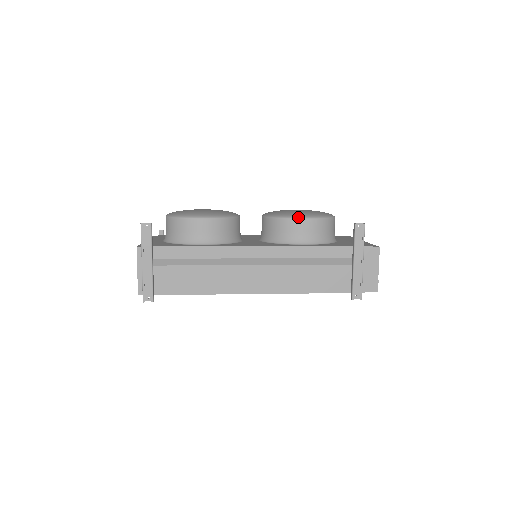
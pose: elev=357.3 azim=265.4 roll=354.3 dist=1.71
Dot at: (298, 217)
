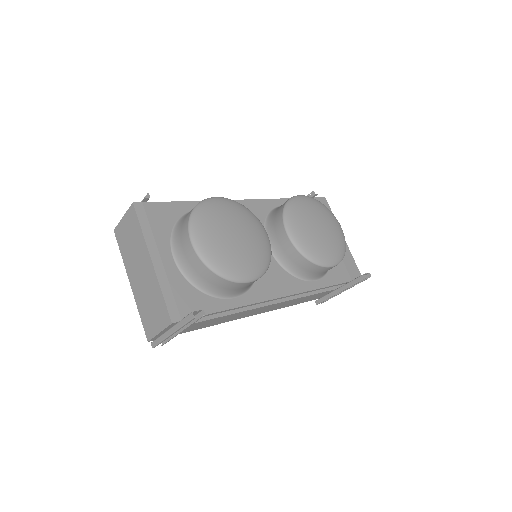
Dot at: (328, 266)
